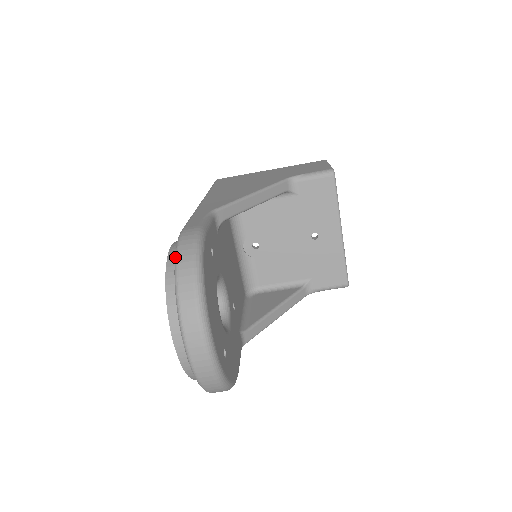
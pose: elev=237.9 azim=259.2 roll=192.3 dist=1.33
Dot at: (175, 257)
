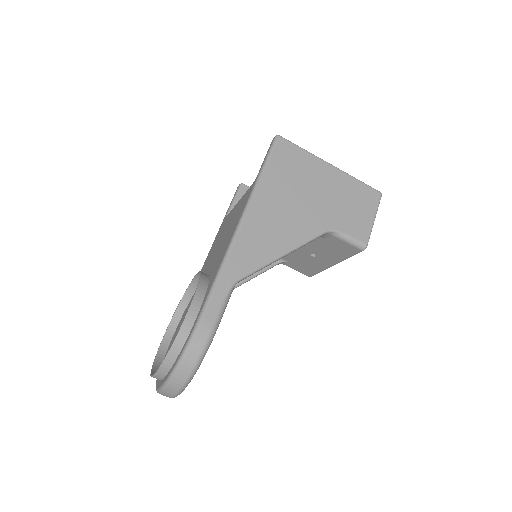
Dot at: (182, 356)
